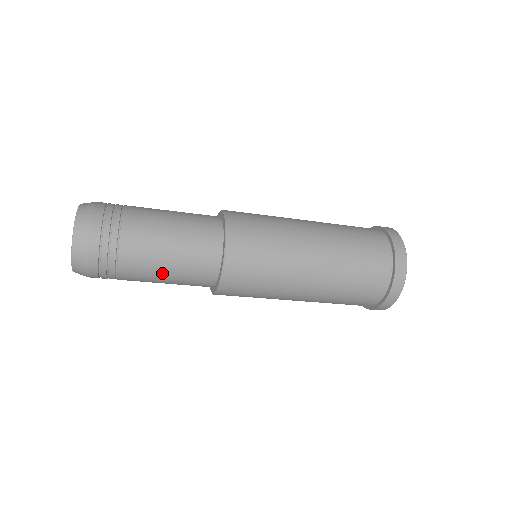
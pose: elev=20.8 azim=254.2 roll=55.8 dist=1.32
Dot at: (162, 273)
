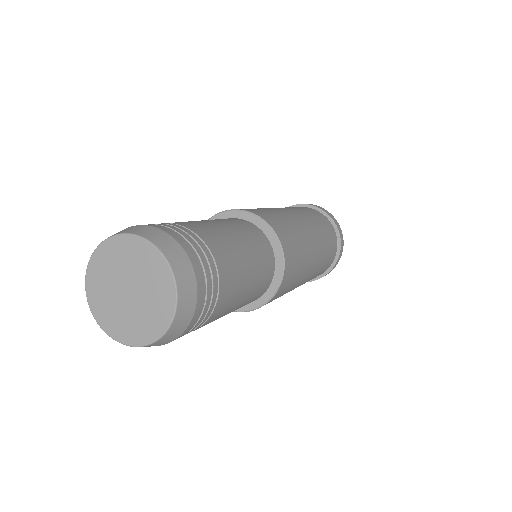
Dot at: occluded
